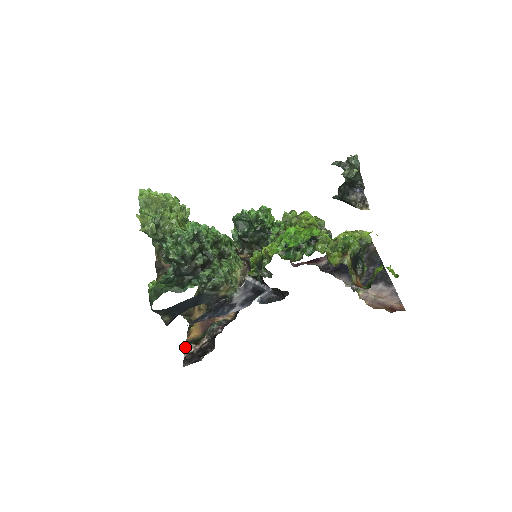
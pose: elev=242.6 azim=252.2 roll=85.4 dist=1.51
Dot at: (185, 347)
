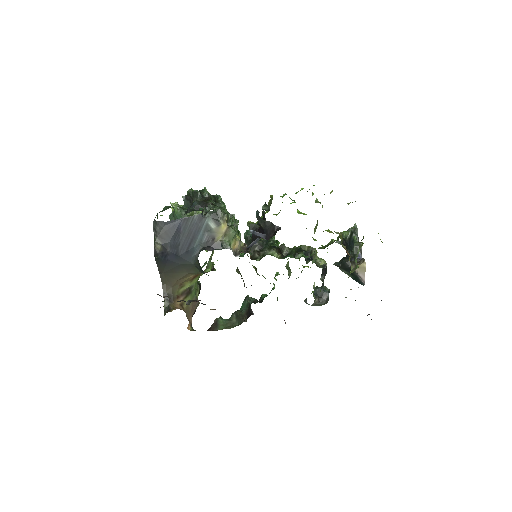
Dot at: occluded
